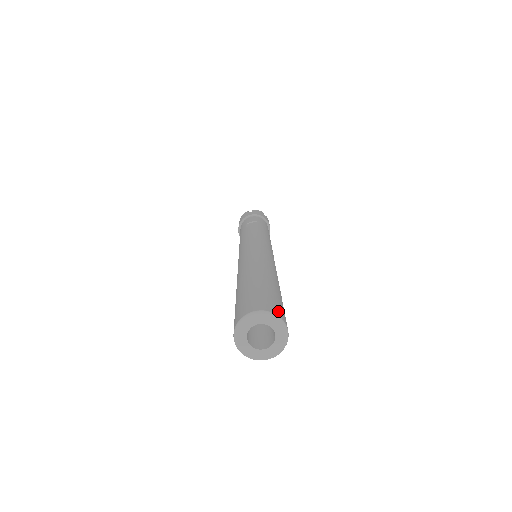
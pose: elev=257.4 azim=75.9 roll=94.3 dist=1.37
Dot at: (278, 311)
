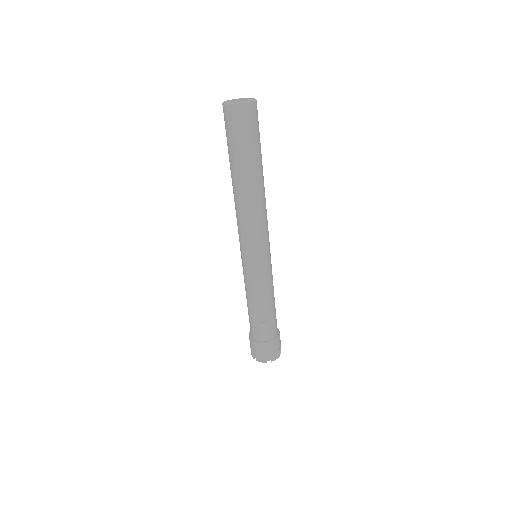
Dot at: occluded
